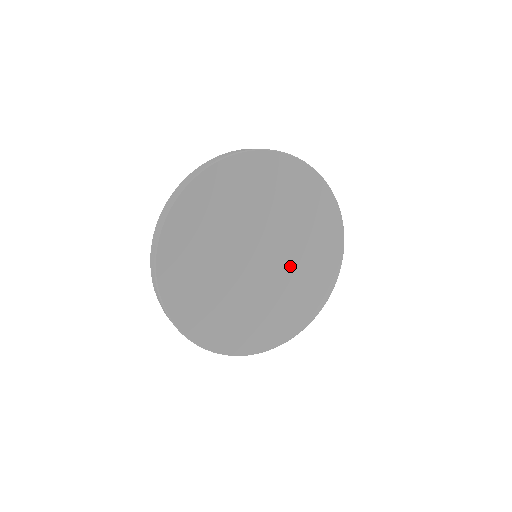
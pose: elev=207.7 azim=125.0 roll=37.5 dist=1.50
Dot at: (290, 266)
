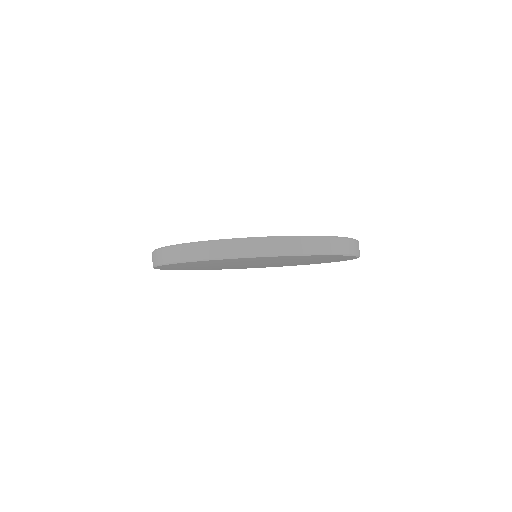
Dot at: (265, 265)
